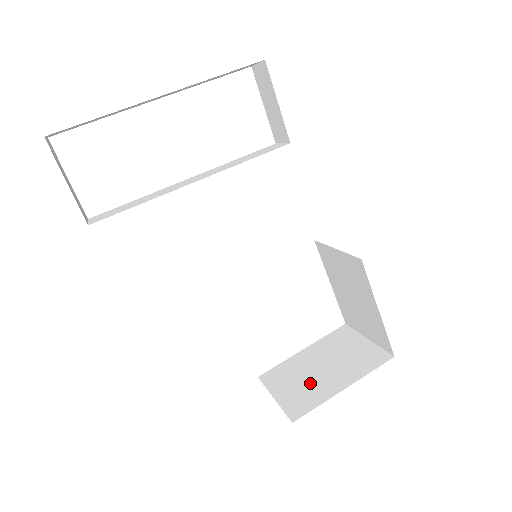
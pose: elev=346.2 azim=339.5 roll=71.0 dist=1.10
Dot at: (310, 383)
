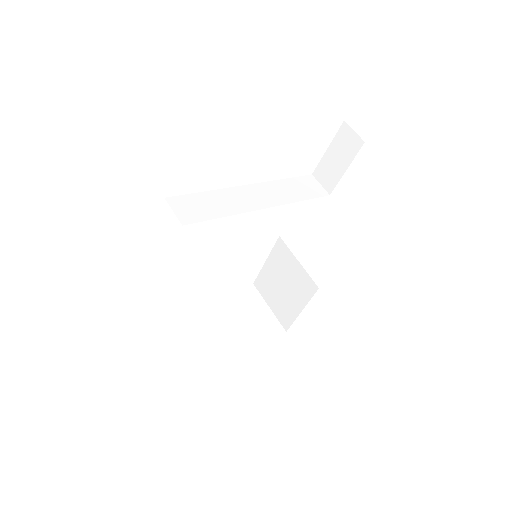
Dot at: (228, 333)
